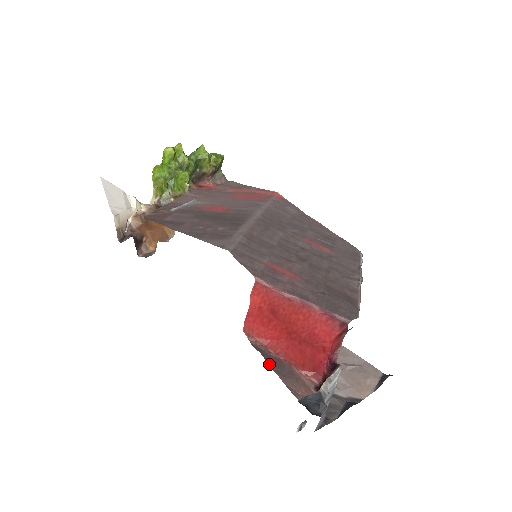
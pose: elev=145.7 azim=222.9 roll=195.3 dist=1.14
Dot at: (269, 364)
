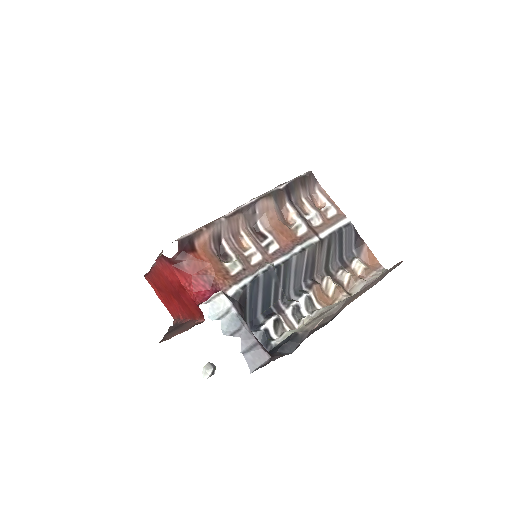
Dot at: (169, 331)
